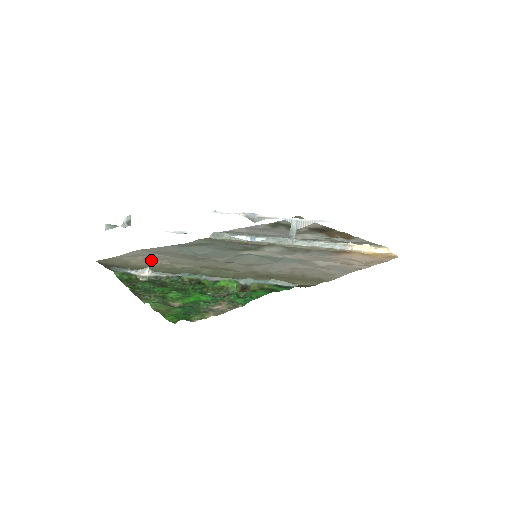
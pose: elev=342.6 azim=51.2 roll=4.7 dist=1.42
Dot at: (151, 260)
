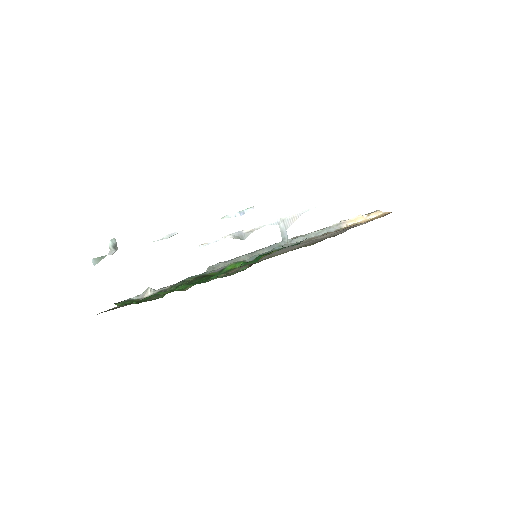
Dot at: occluded
